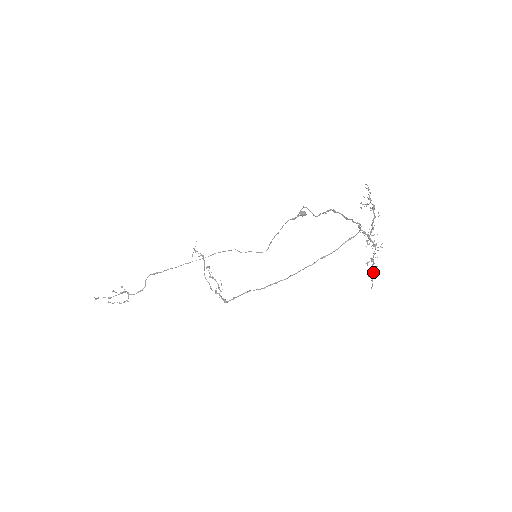
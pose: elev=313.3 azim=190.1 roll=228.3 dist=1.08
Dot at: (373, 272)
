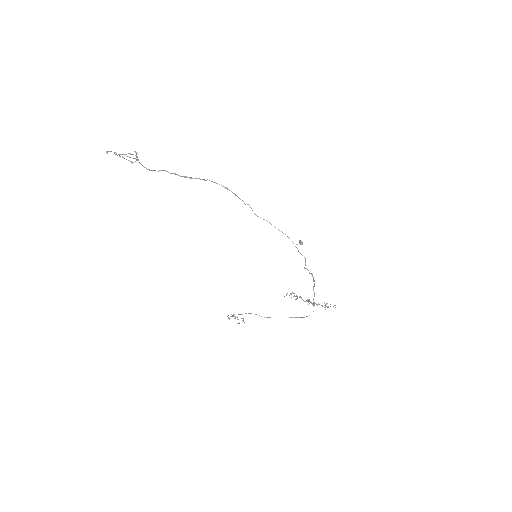
Dot at: occluded
